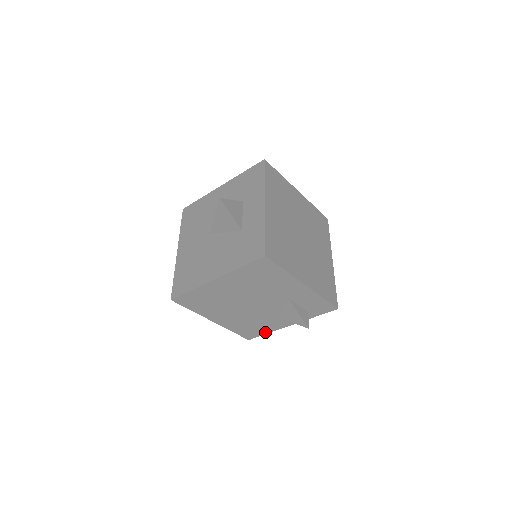
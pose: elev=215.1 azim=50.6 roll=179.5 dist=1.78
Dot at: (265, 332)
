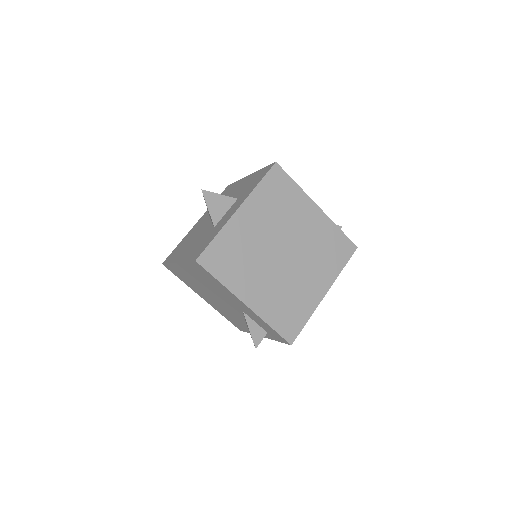
Dot at: (248, 331)
